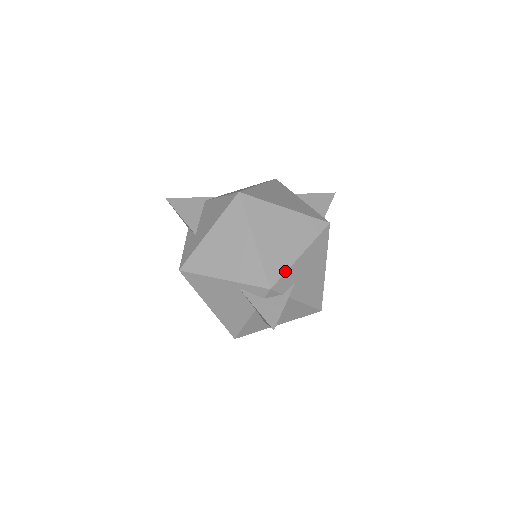
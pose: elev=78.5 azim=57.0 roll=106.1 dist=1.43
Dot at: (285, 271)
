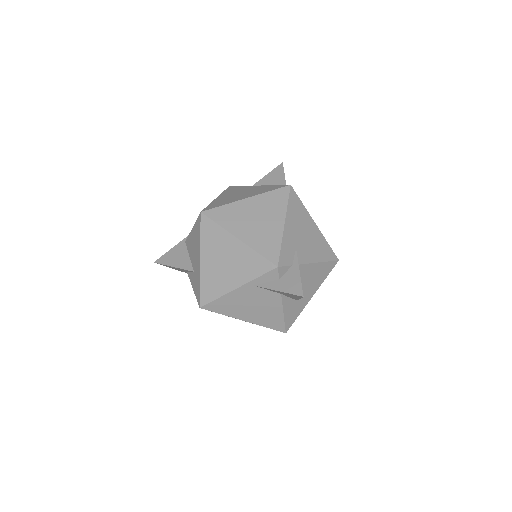
Dot at: (280, 245)
